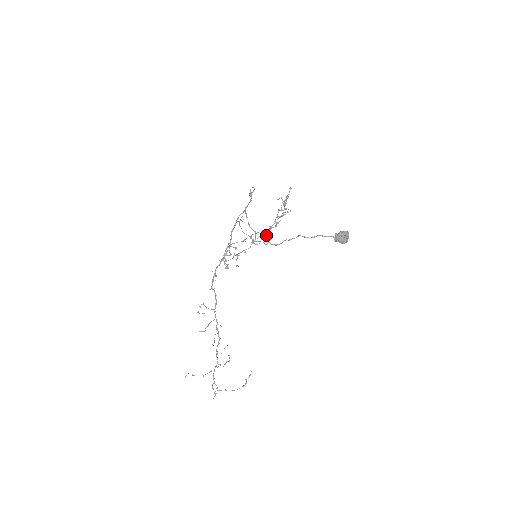
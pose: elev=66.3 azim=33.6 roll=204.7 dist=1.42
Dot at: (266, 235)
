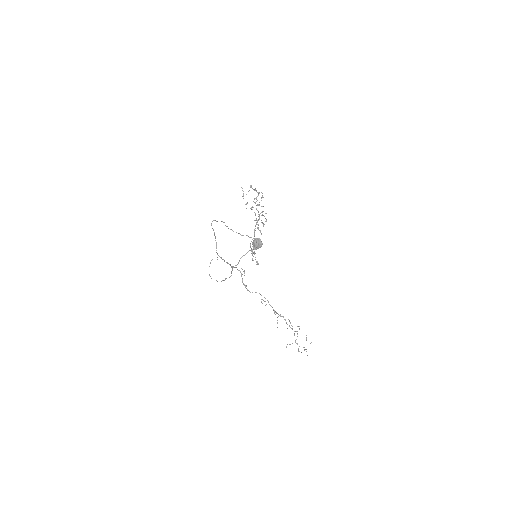
Dot at: occluded
